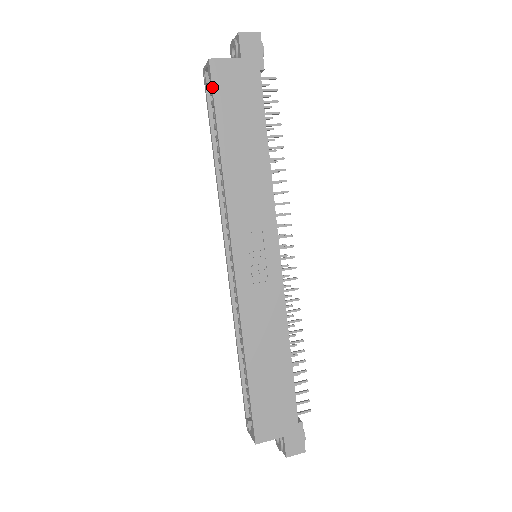
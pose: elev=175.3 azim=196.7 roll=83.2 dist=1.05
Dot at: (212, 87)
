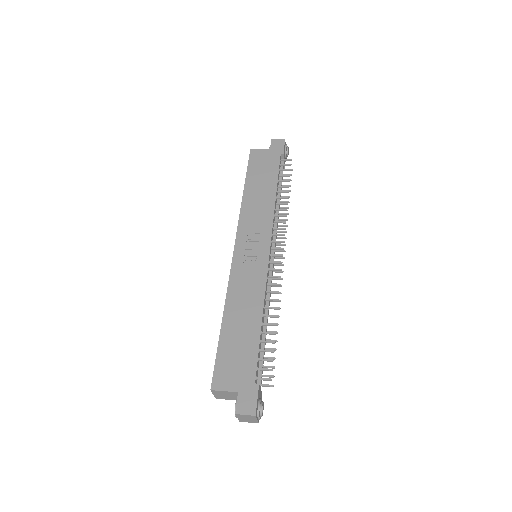
Dot at: (248, 161)
